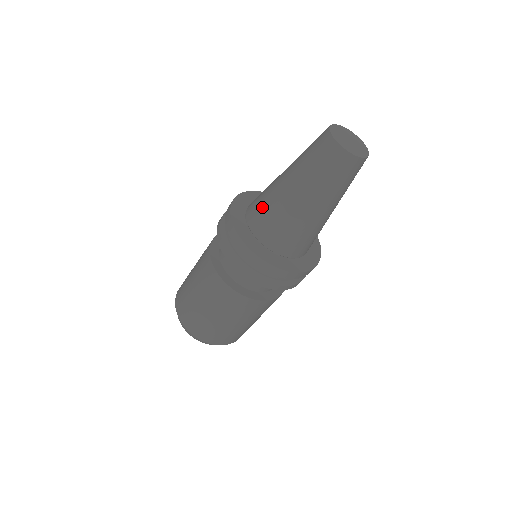
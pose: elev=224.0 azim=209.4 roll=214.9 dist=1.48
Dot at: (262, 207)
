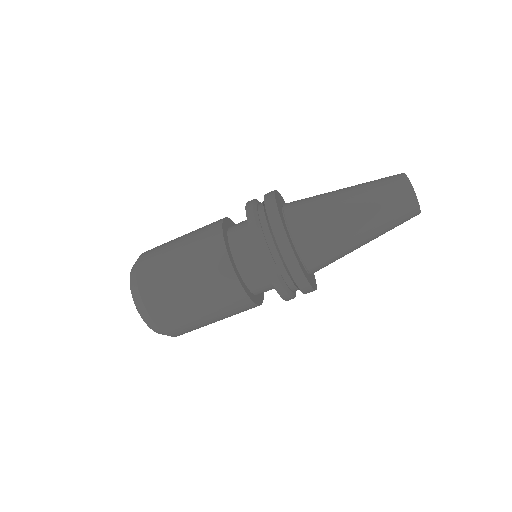
Dot at: (307, 198)
